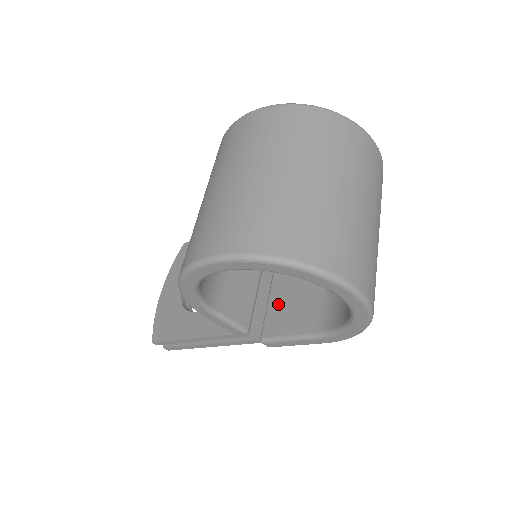
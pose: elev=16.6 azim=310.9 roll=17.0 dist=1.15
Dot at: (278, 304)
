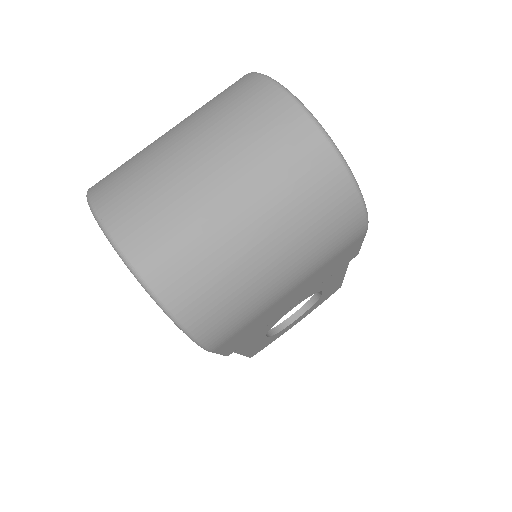
Dot at: occluded
